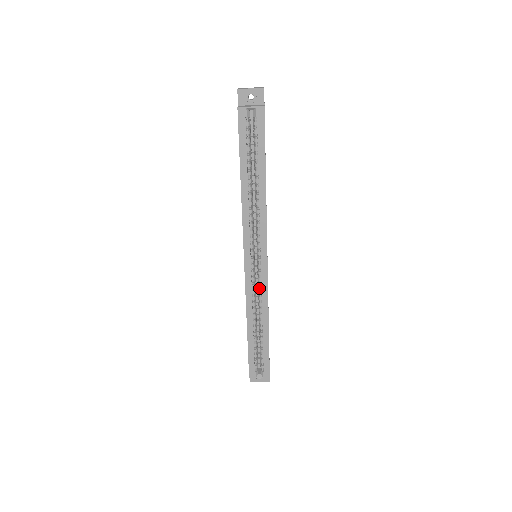
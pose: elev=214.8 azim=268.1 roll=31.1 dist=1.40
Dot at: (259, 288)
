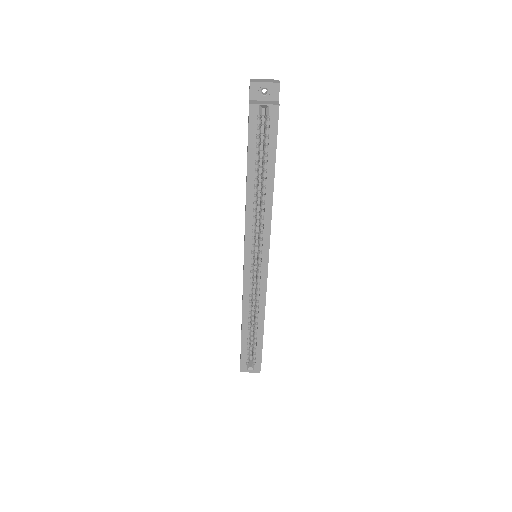
Dot at: (257, 288)
